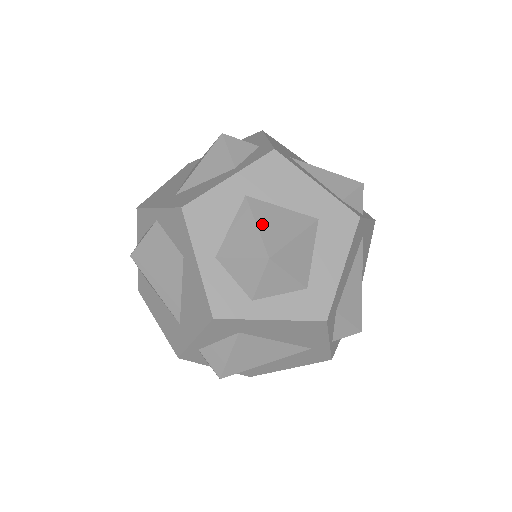
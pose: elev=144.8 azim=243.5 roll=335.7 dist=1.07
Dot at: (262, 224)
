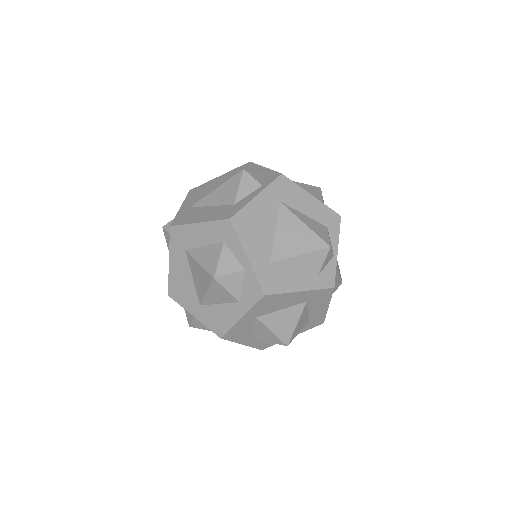
Dot at: (275, 329)
